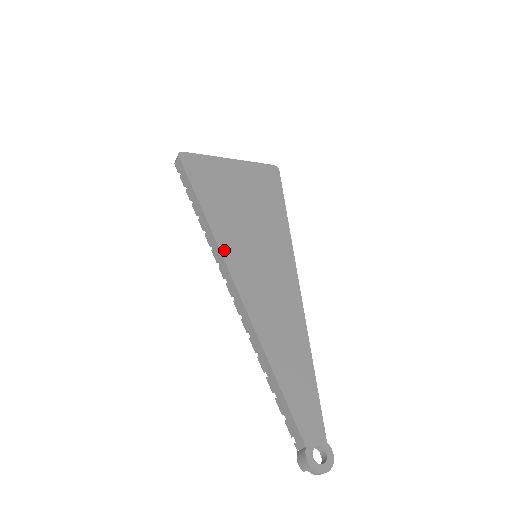
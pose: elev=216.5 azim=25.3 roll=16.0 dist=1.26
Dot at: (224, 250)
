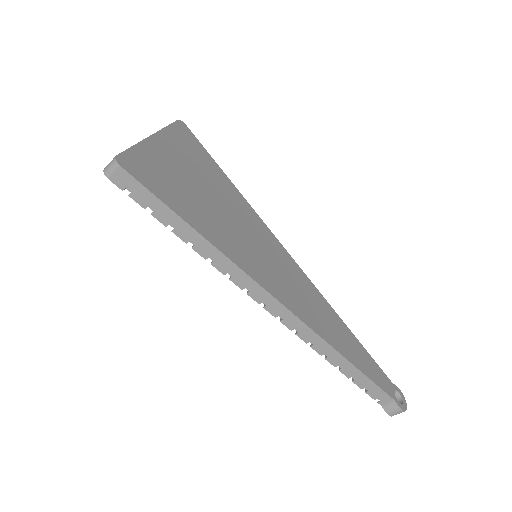
Dot at: (251, 273)
